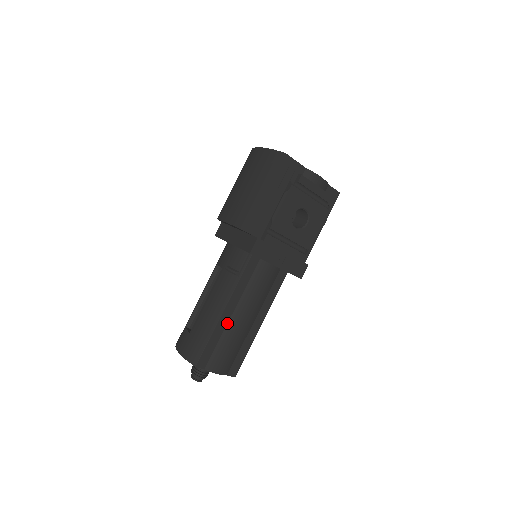
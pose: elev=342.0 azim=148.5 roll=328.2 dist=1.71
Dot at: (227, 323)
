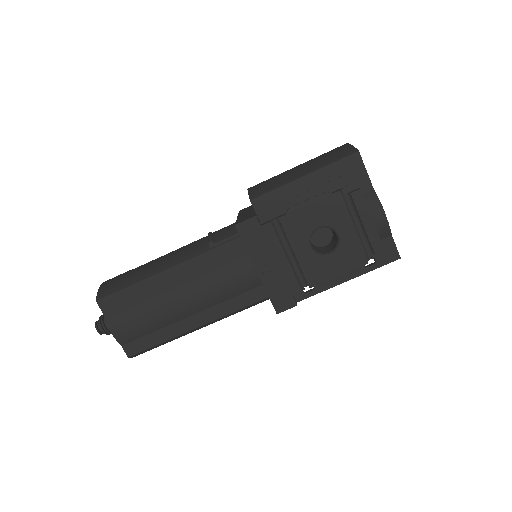
Dot at: (162, 287)
